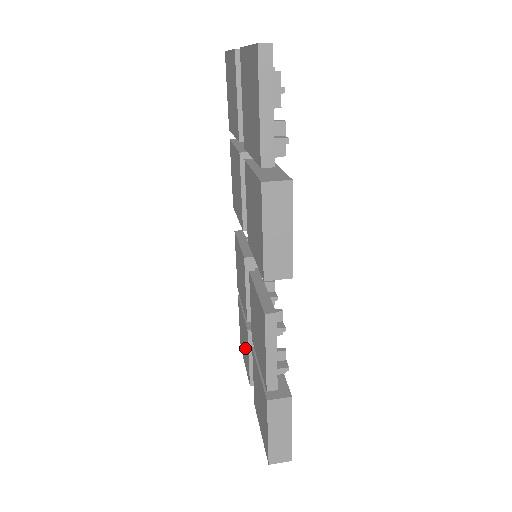
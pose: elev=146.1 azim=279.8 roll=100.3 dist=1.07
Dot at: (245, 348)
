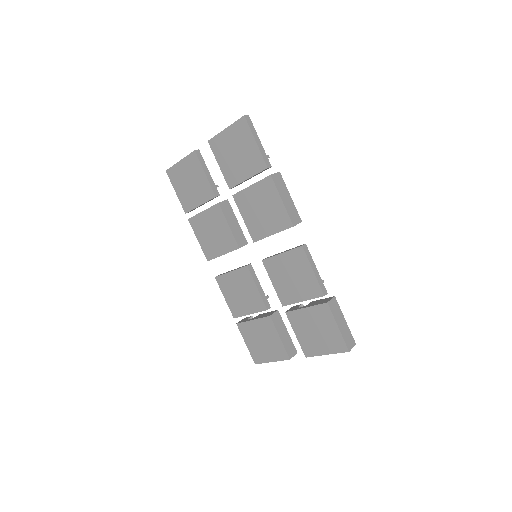
Dot at: (269, 342)
